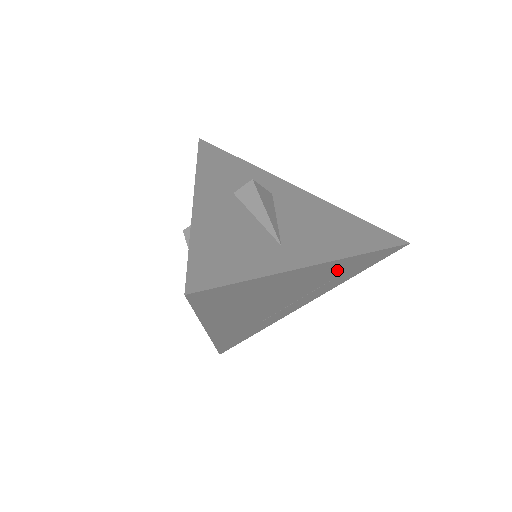
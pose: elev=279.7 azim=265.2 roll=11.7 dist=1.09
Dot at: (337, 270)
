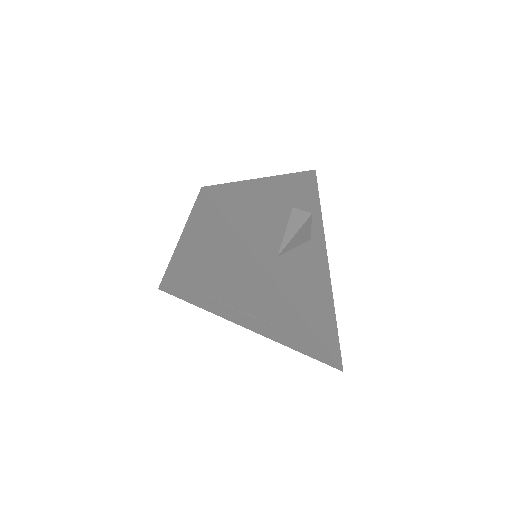
Dot at: (285, 320)
